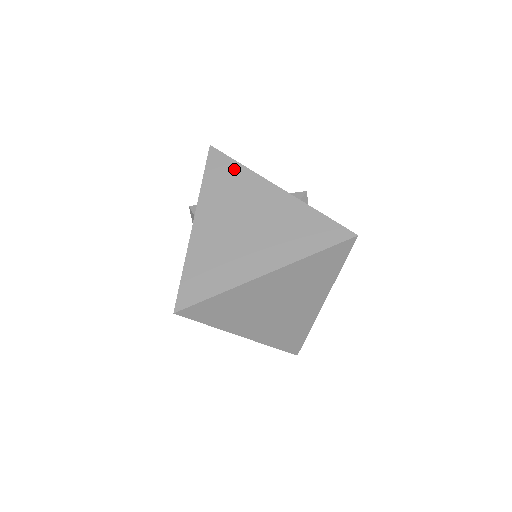
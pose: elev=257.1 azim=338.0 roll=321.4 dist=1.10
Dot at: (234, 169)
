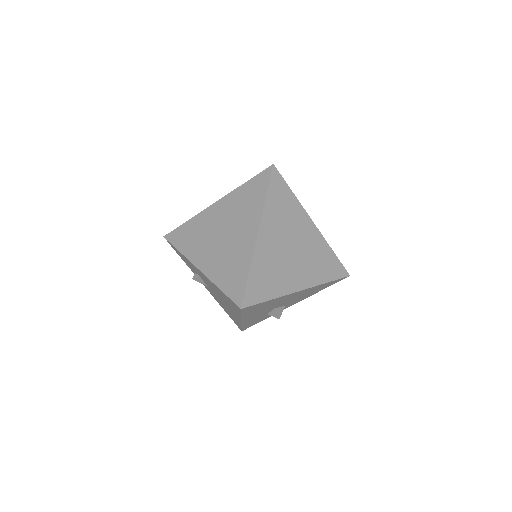
Dot at: (187, 227)
